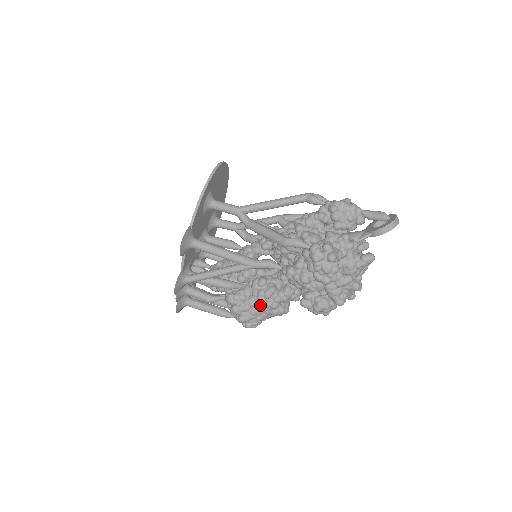
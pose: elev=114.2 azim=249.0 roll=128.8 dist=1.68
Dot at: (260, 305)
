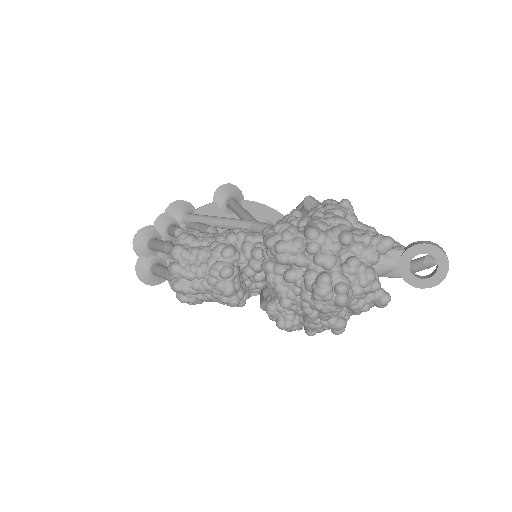
Dot at: (219, 234)
